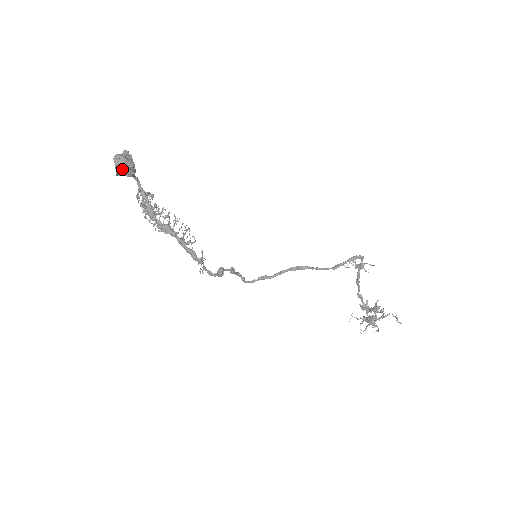
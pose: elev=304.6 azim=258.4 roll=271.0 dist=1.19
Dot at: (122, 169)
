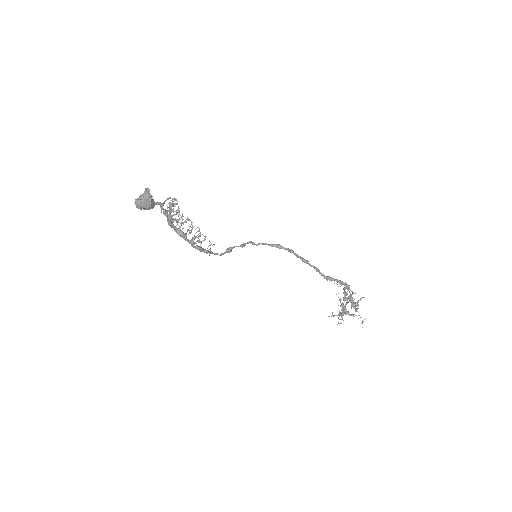
Dot at: (141, 209)
